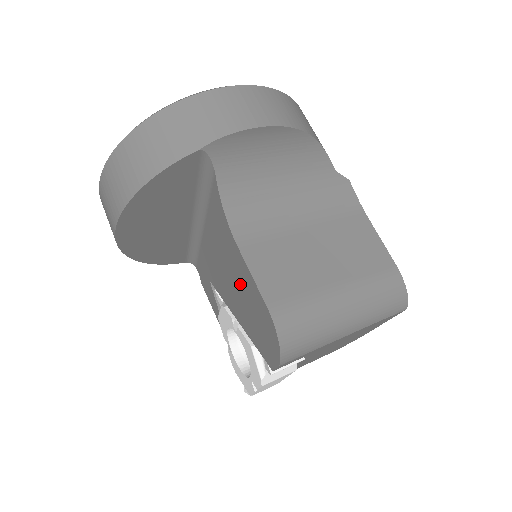
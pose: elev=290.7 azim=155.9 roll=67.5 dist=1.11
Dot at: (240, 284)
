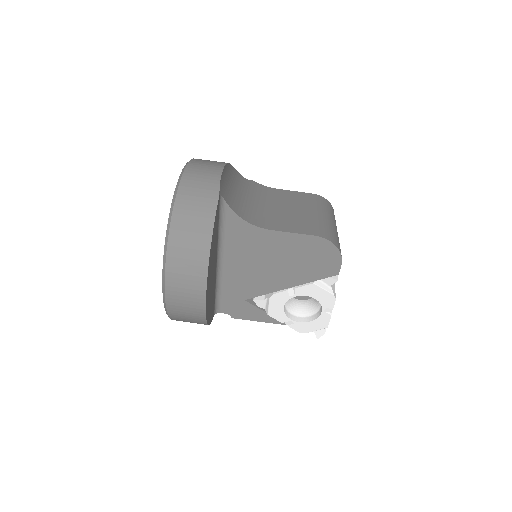
Dot at: (283, 254)
